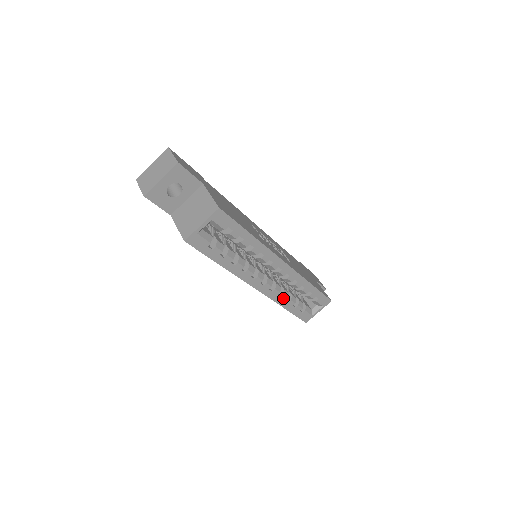
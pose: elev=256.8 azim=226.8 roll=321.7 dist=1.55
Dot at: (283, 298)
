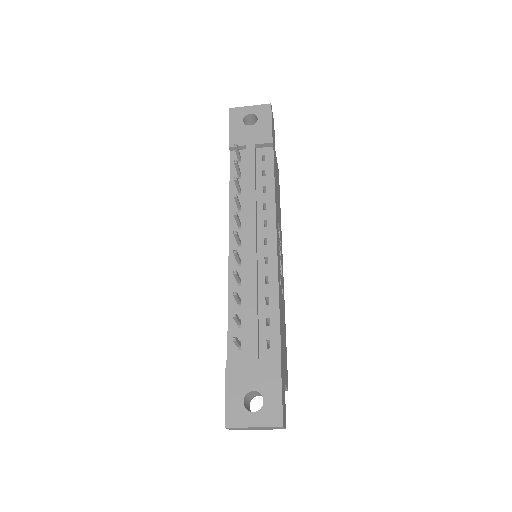
Dot at: occluded
